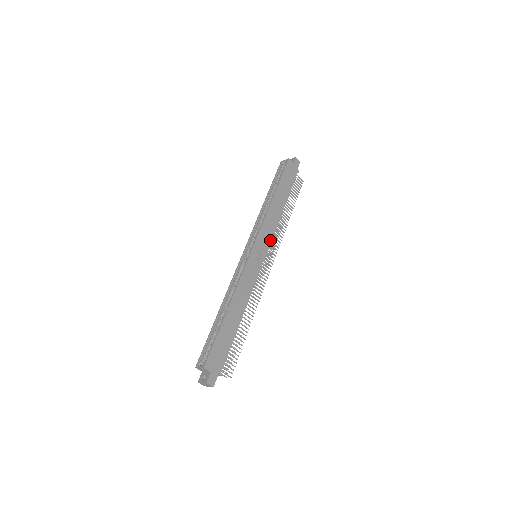
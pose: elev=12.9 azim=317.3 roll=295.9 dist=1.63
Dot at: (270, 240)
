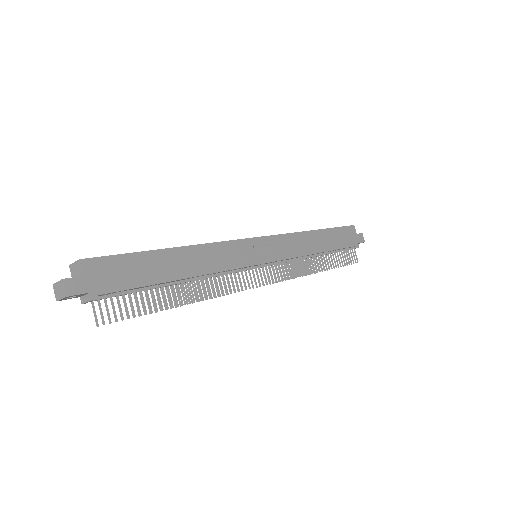
Dot at: (285, 257)
